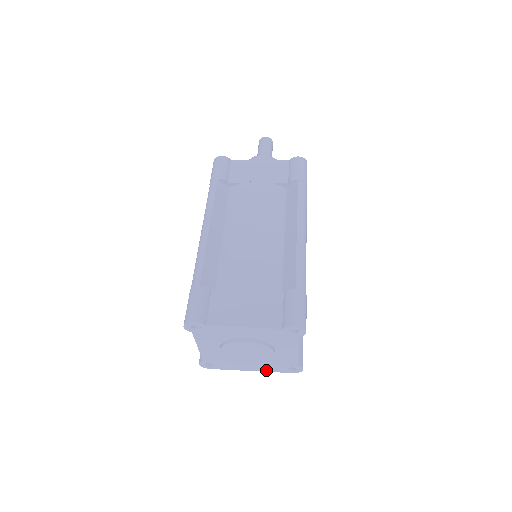
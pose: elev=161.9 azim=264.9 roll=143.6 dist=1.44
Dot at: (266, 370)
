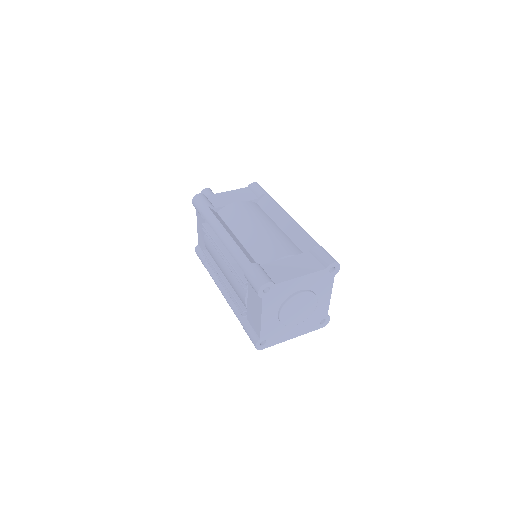
Dot at: (304, 332)
